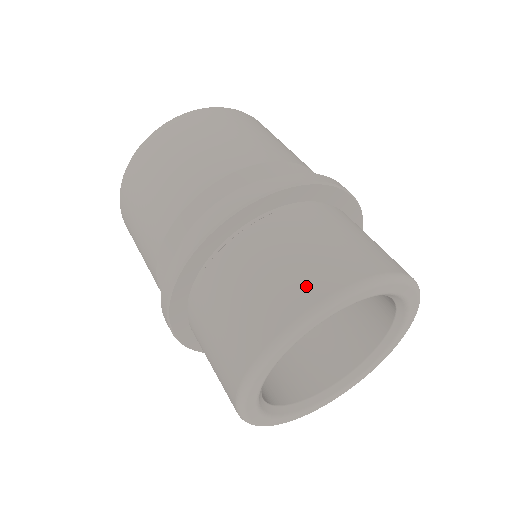
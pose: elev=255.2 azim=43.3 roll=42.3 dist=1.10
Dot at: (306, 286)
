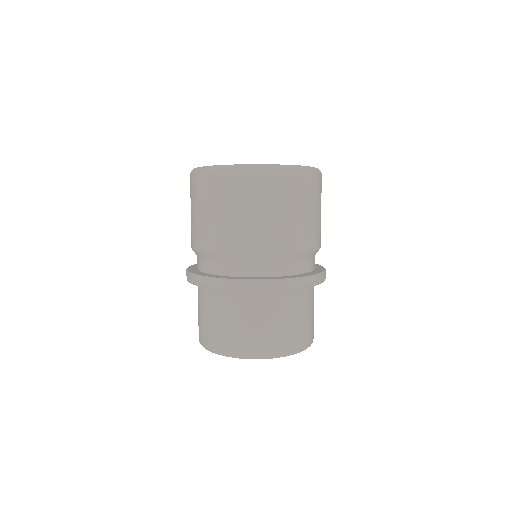
Dot at: (281, 344)
